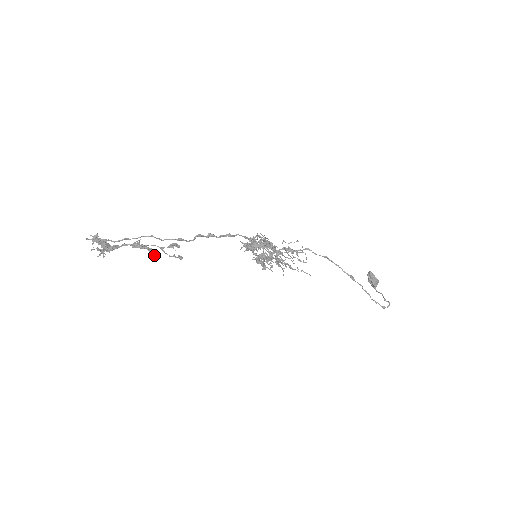
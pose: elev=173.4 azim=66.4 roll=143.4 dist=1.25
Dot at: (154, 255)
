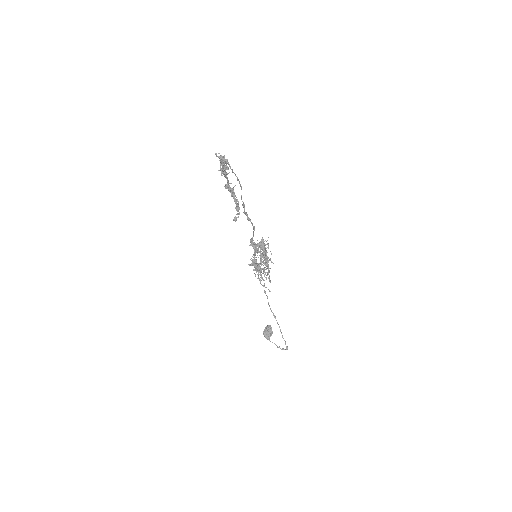
Dot at: (236, 201)
